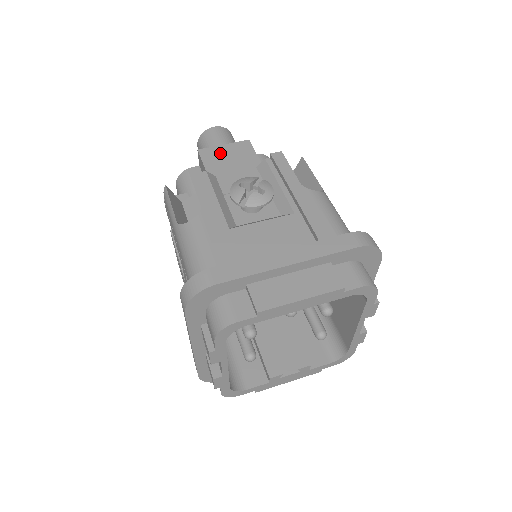
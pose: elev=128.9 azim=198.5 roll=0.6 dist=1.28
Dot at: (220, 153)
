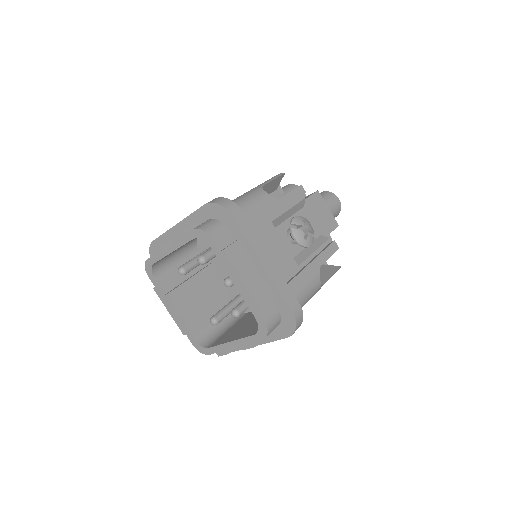
Dot at: (322, 207)
